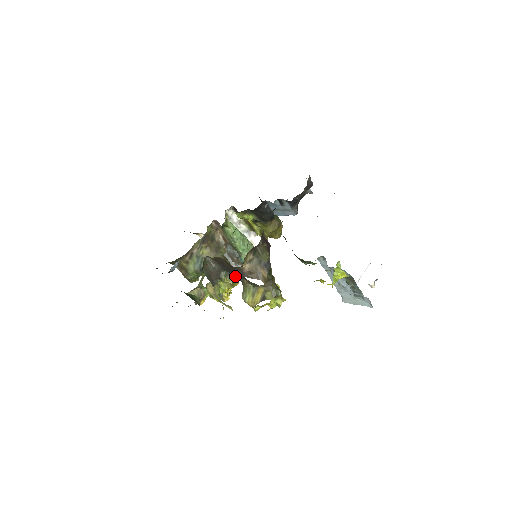
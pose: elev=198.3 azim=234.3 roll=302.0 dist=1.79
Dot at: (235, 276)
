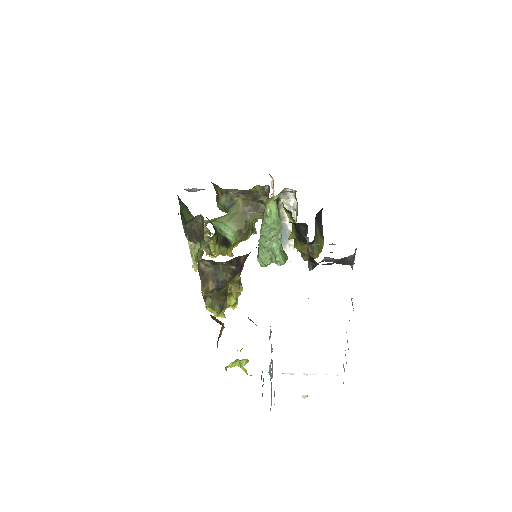
Dot at: occluded
